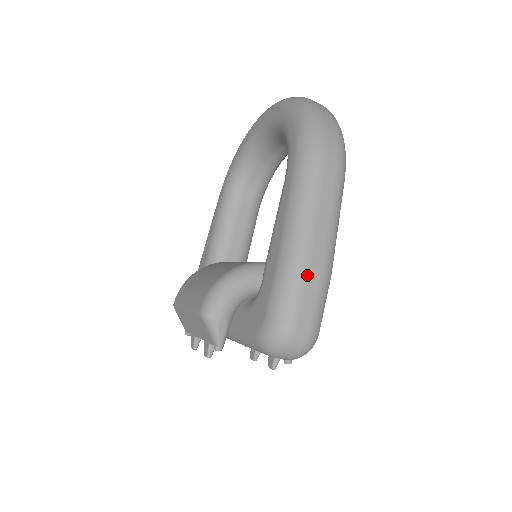
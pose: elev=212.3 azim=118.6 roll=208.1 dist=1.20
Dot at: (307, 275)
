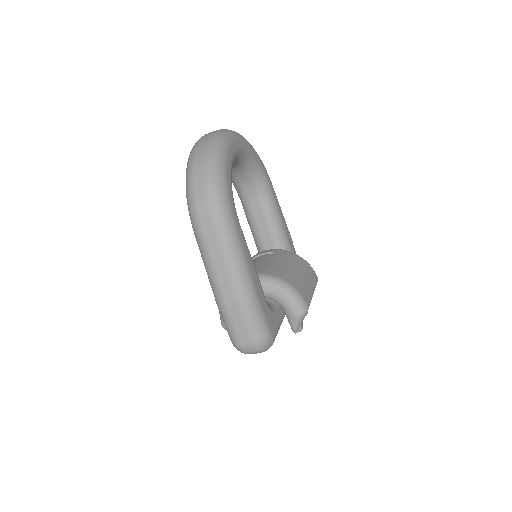
Dot at: (228, 311)
